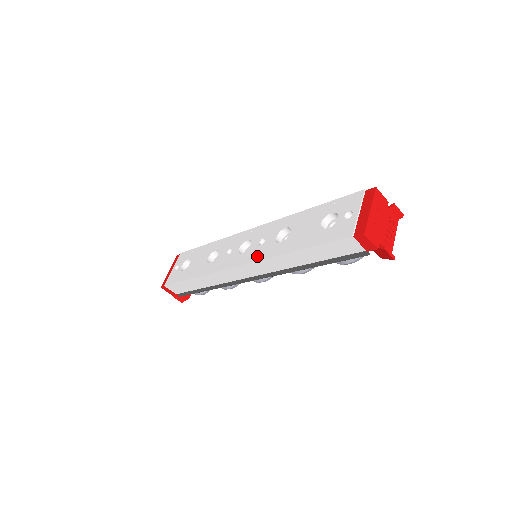
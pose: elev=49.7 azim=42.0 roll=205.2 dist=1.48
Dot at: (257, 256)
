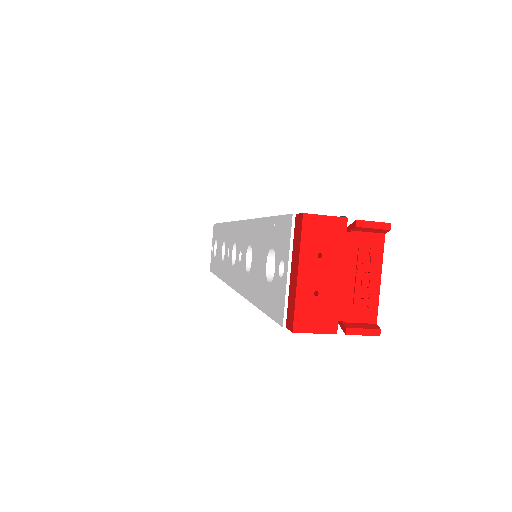
Dot at: (238, 284)
